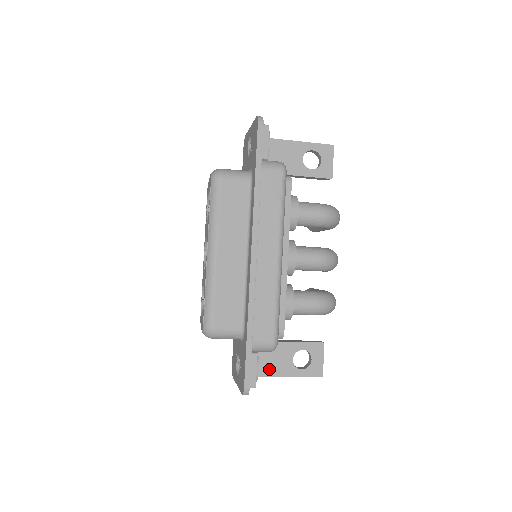
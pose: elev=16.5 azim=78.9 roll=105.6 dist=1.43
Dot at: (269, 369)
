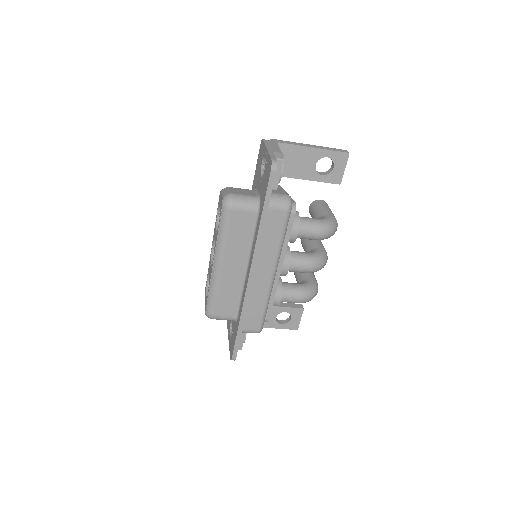
Dot at: occluded
